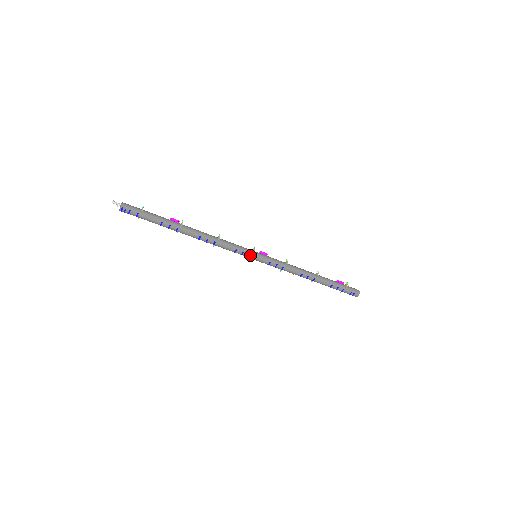
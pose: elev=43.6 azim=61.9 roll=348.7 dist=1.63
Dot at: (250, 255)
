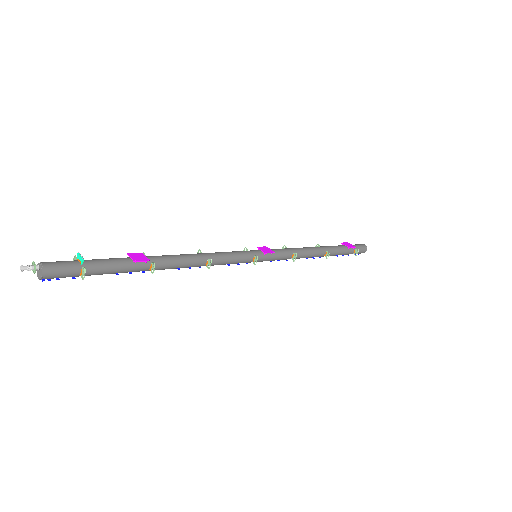
Dot at: (247, 263)
